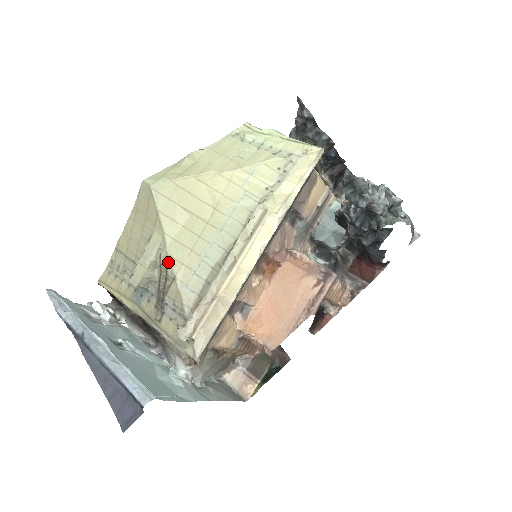
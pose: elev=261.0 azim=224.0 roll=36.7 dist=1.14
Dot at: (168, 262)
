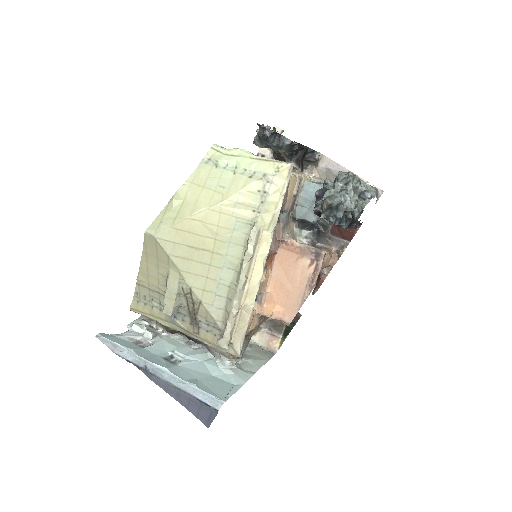
Dot at: (191, 292)
